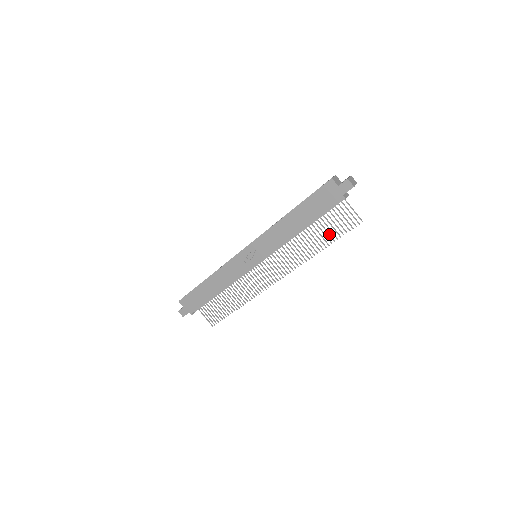
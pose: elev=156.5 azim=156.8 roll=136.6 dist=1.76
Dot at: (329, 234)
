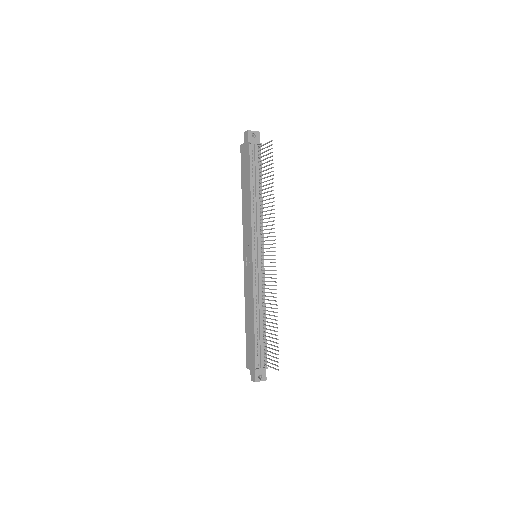
Dot at: (268, 176)
